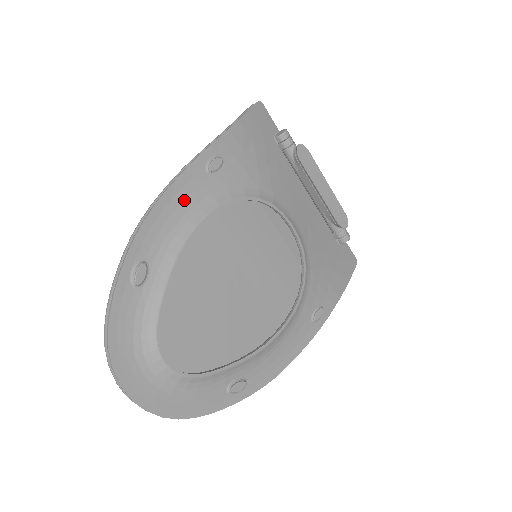
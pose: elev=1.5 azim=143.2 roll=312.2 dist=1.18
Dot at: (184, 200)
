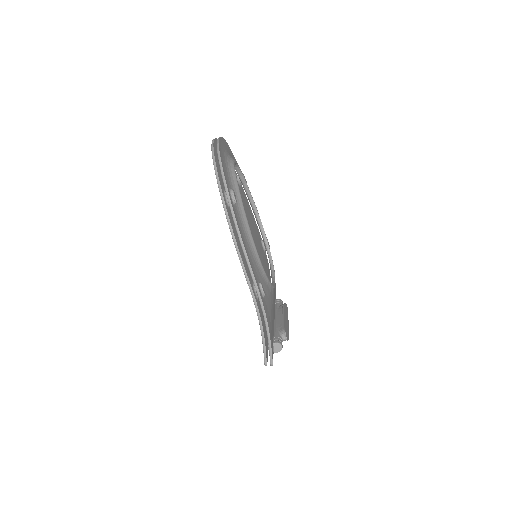
Dot at: occluded
